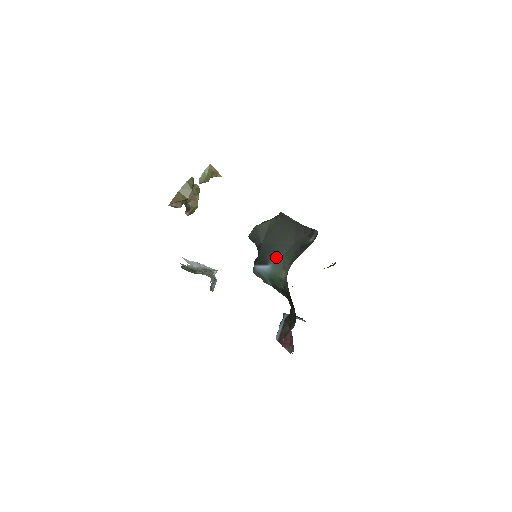
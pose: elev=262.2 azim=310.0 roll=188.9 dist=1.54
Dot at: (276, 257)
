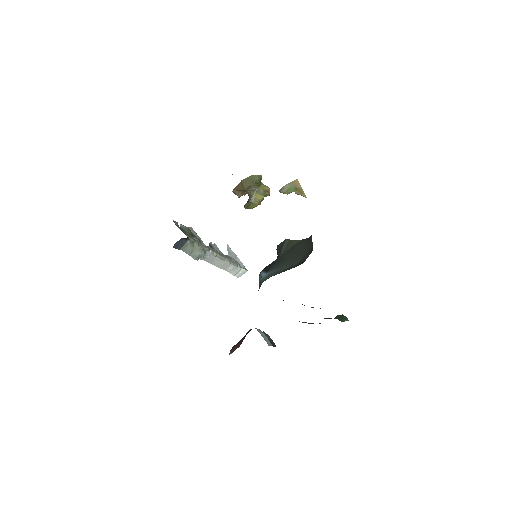
Dot at: (277, 269)
